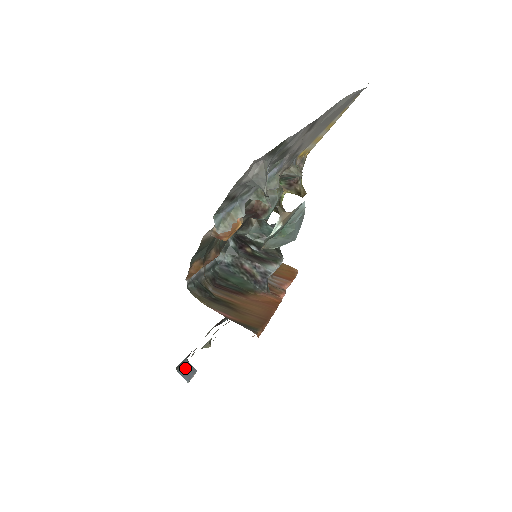
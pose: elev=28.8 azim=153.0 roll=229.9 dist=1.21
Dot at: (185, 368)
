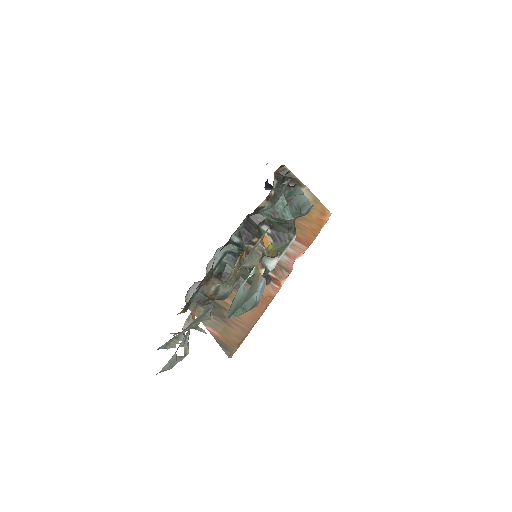
Dot at: occluded
